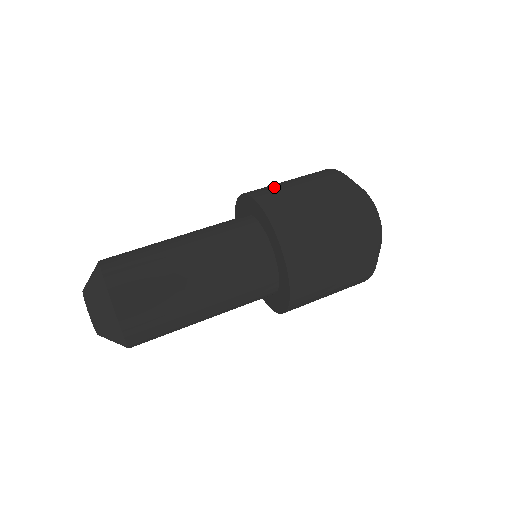
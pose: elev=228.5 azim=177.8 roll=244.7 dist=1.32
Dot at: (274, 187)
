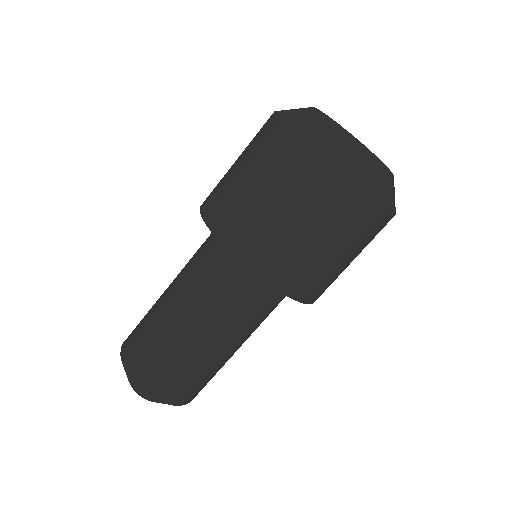
Dot at: (249, 221)
